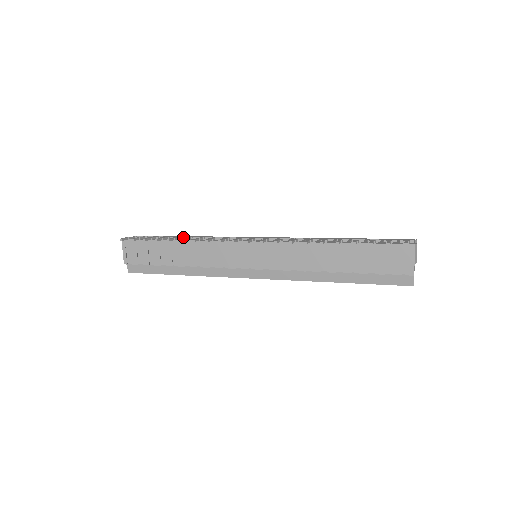
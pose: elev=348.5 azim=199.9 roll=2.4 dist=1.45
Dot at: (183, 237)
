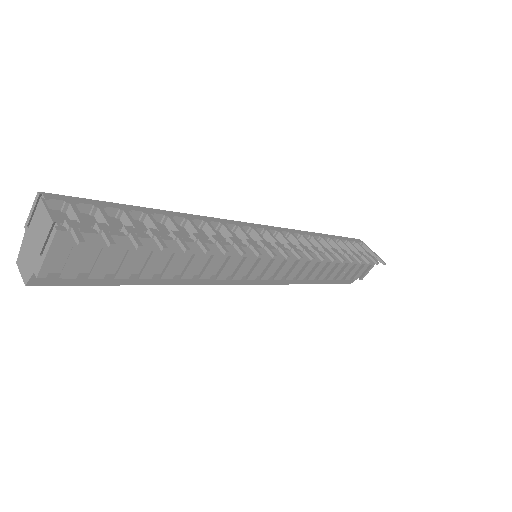
Dot at: (156, 214)
